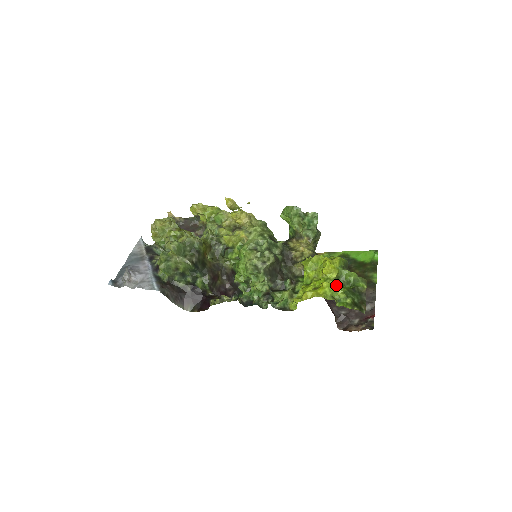
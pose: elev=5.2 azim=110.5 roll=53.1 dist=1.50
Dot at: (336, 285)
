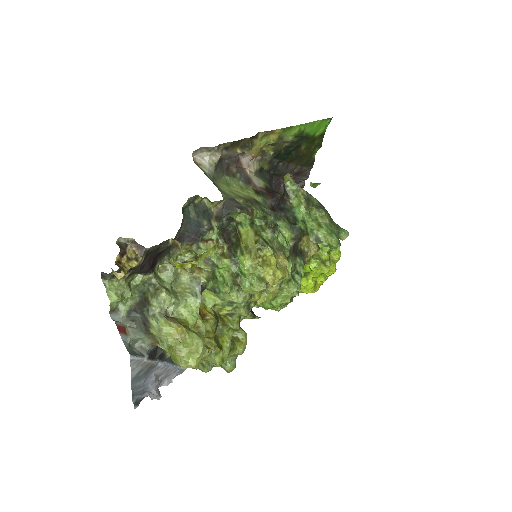
Dot at: occluded
